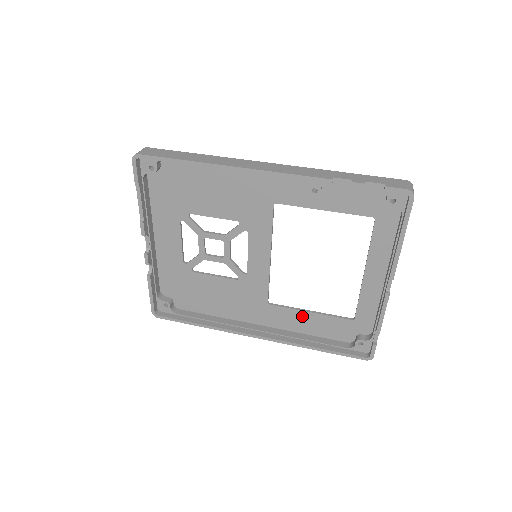
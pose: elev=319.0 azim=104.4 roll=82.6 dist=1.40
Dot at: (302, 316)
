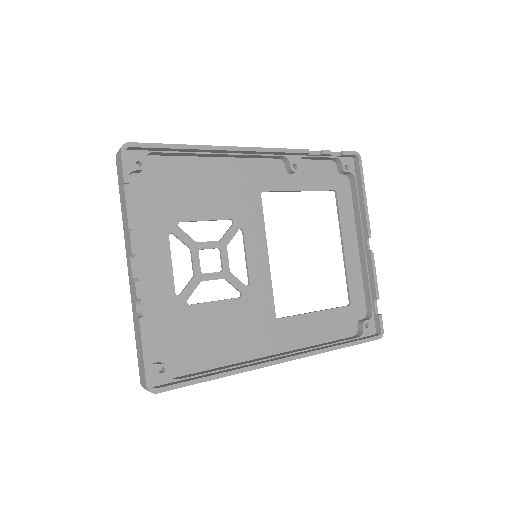
Dot at: (310, 321)
